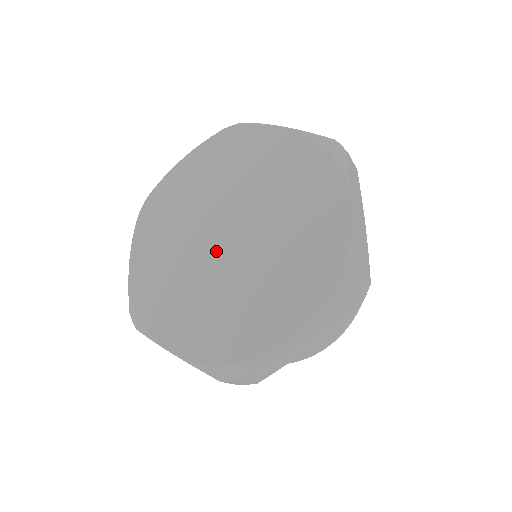
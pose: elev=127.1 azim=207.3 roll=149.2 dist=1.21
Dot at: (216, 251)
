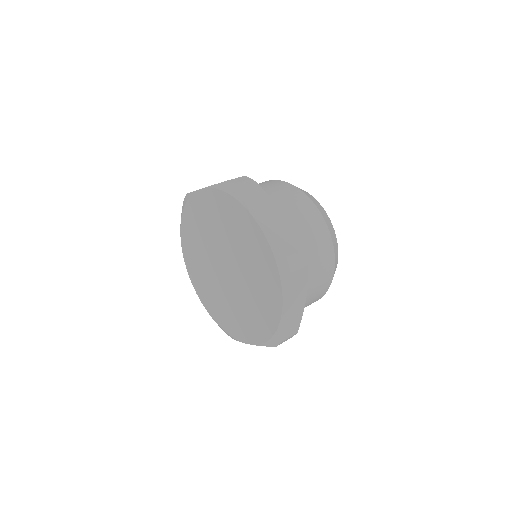
Dot at: (220, 273)
